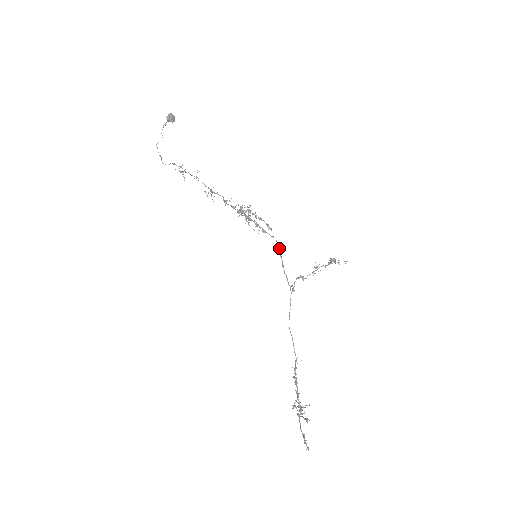
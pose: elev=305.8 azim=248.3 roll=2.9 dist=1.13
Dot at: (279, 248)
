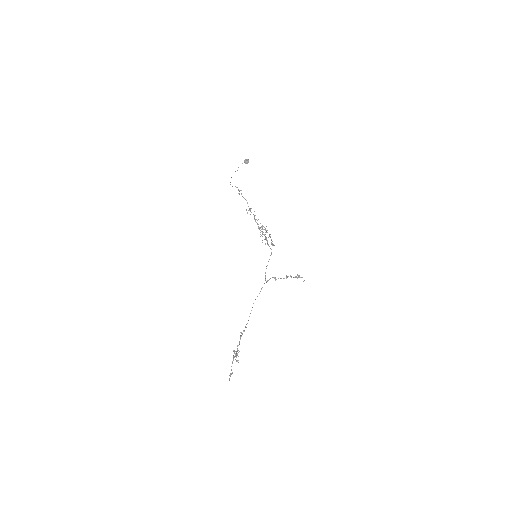
Dot at: occluded
